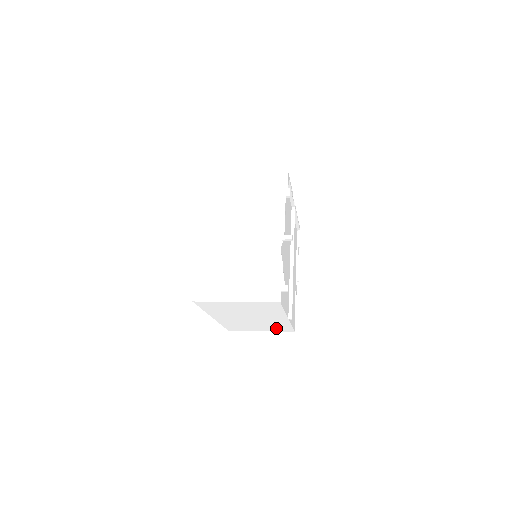
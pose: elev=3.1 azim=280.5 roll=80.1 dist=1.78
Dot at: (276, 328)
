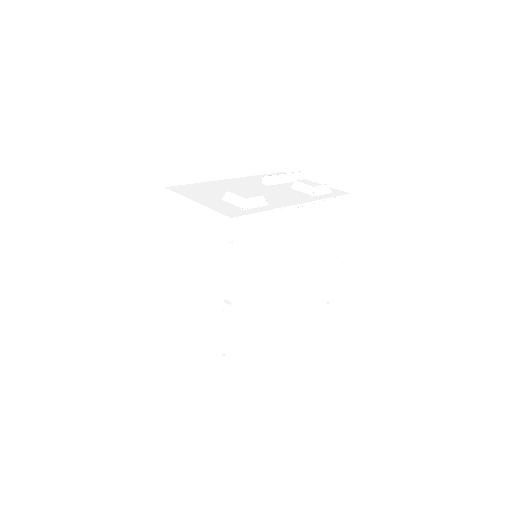
Dot at: occluded
